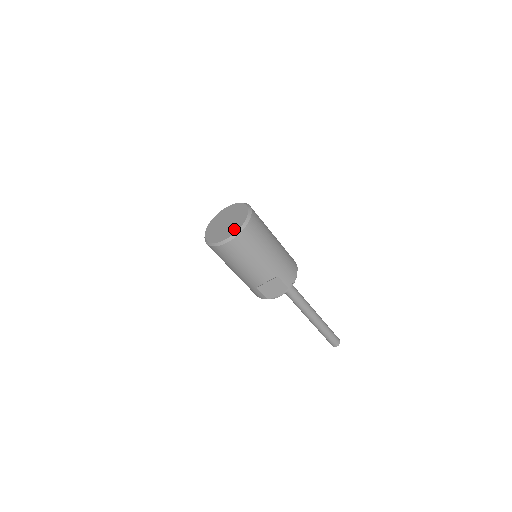
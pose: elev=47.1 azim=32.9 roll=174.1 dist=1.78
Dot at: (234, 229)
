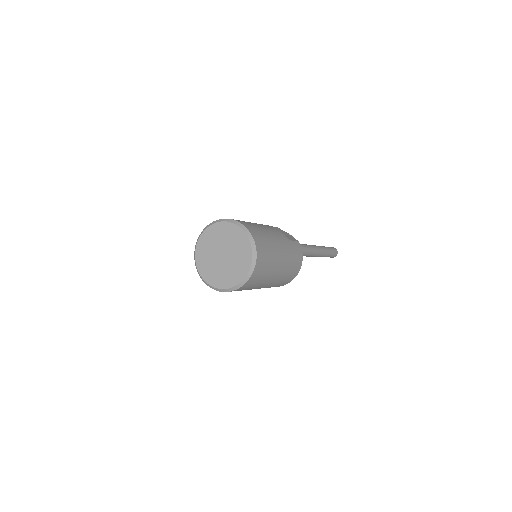
Dot at: (219, 282)
